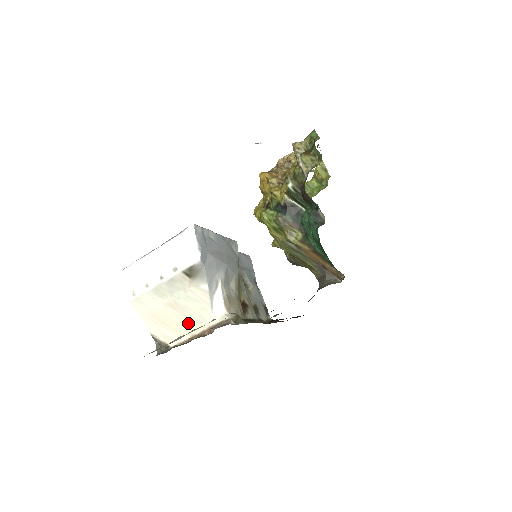
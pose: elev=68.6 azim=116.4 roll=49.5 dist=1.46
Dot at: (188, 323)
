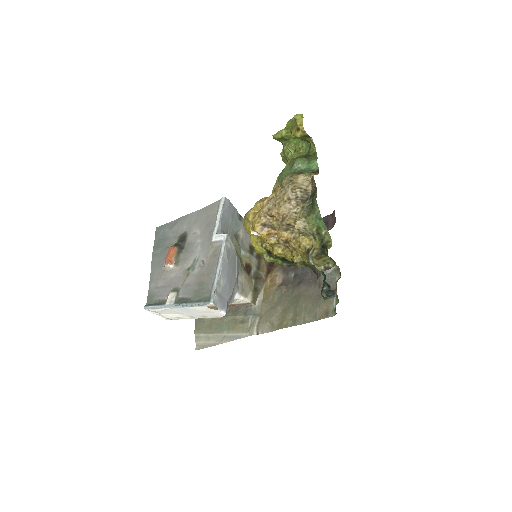
Dot at: occluded
